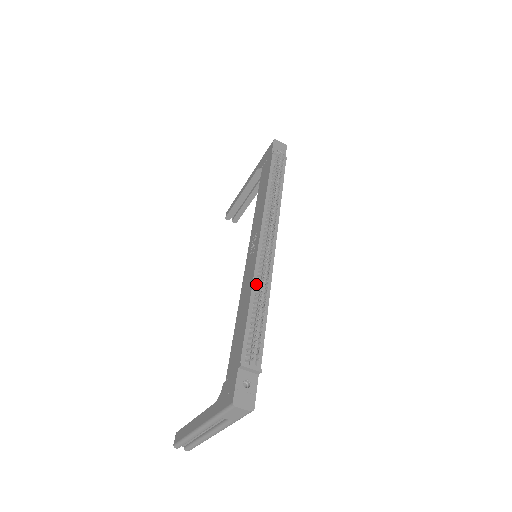
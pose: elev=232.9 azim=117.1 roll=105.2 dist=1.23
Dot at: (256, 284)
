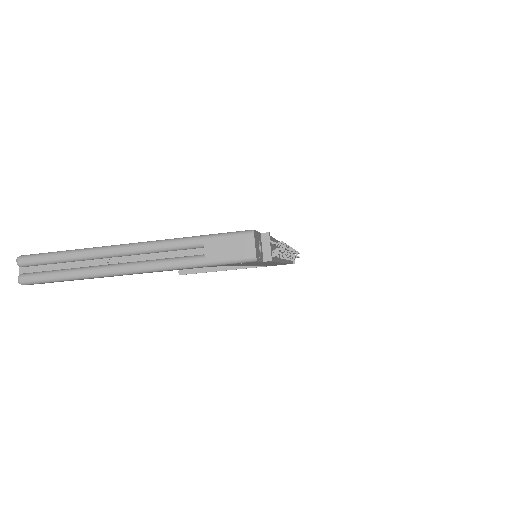
Dot at: occluded
